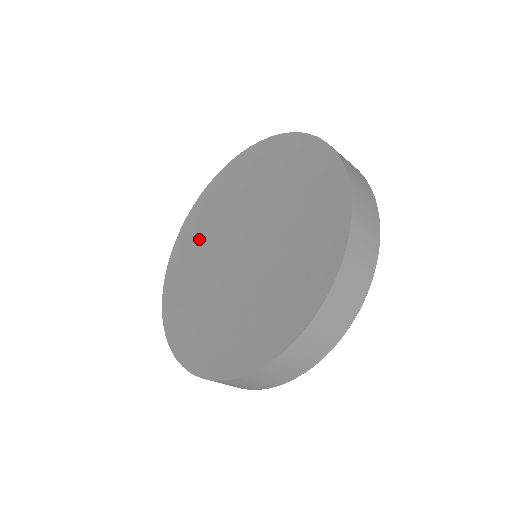
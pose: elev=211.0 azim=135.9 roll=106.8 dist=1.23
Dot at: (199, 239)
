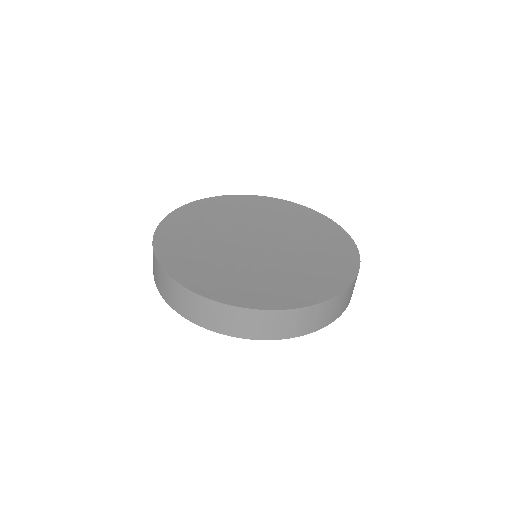
Dot at: (219, 215)
